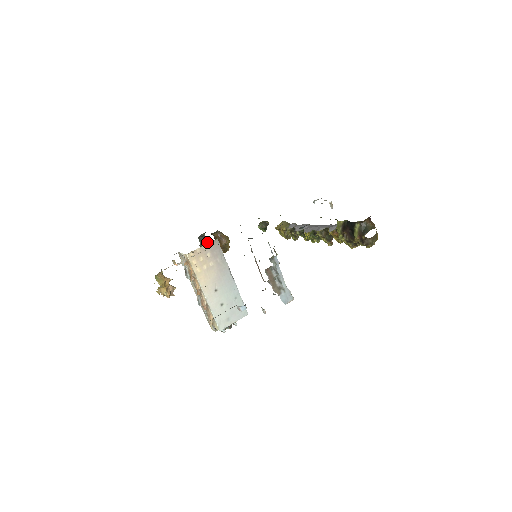
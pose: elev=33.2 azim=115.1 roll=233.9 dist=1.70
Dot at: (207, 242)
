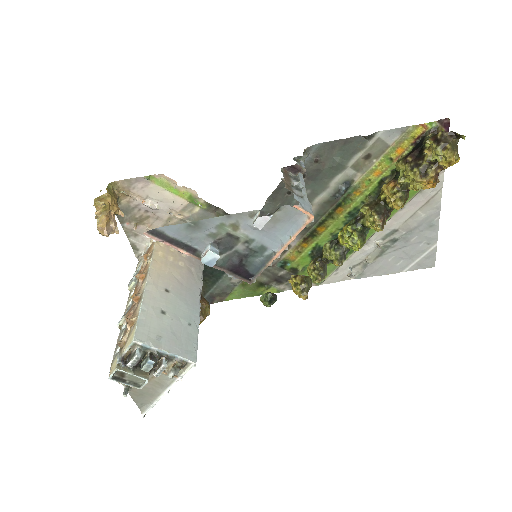
Dot at: occluded
